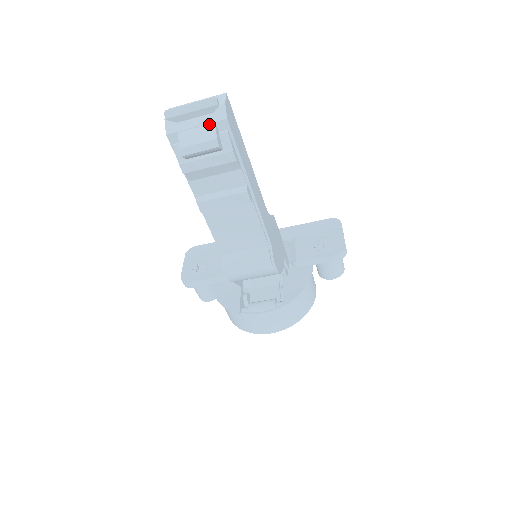
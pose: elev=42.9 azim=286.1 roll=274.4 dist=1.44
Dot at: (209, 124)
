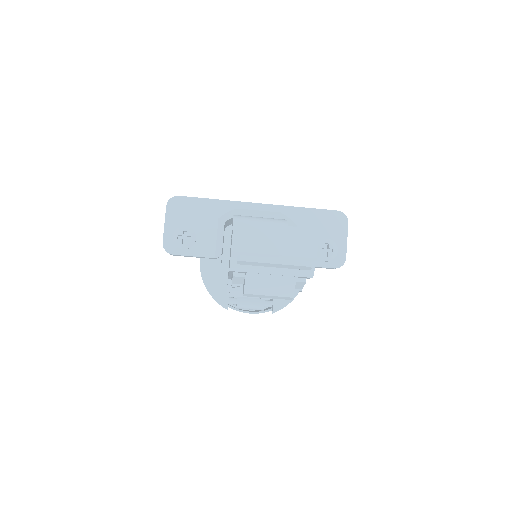
Dot at: (288, 276)
